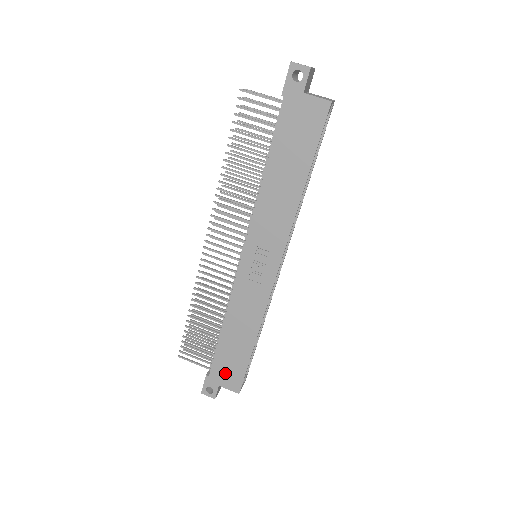
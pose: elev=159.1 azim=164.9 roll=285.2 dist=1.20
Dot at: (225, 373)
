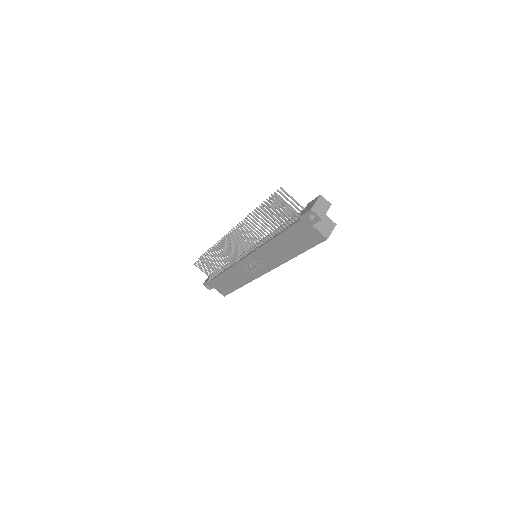
Dot at: (219, 286)
